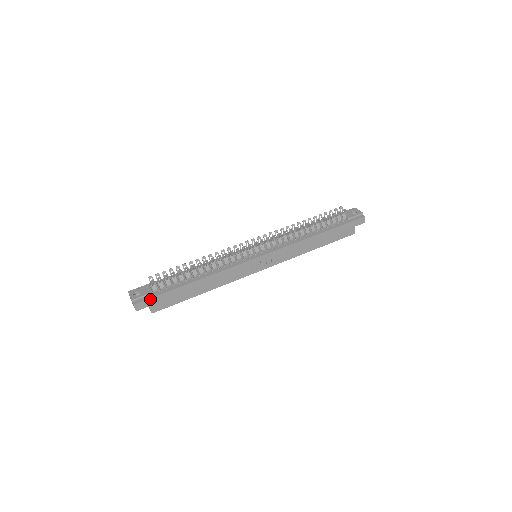
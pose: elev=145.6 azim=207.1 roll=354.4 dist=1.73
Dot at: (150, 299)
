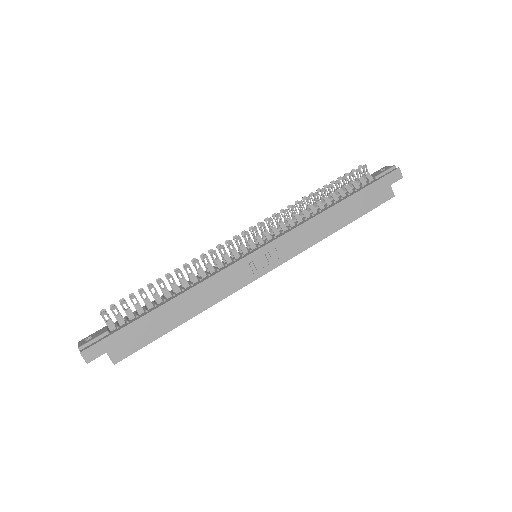
Dot at: (104, 340)
